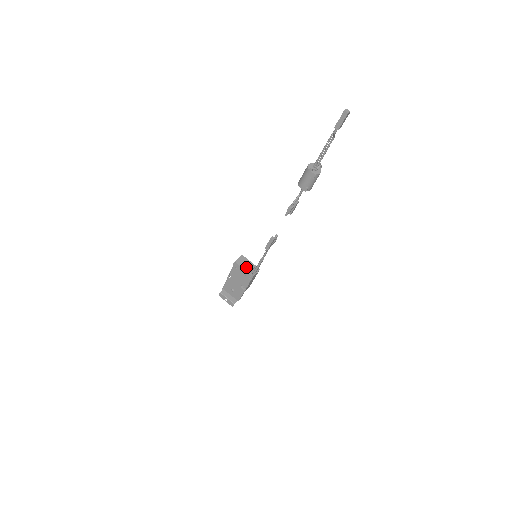
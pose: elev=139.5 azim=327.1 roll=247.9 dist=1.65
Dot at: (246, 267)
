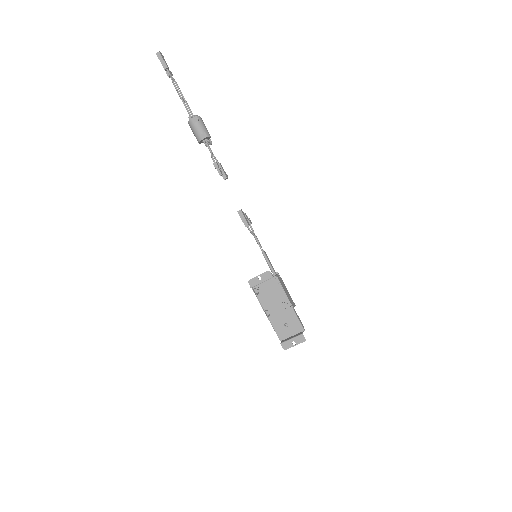
Dot at: occluded
